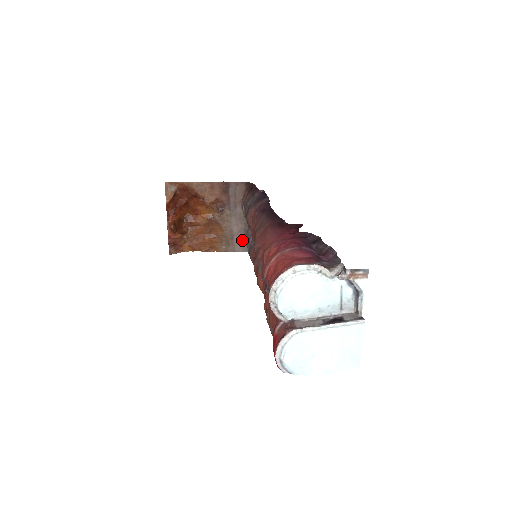
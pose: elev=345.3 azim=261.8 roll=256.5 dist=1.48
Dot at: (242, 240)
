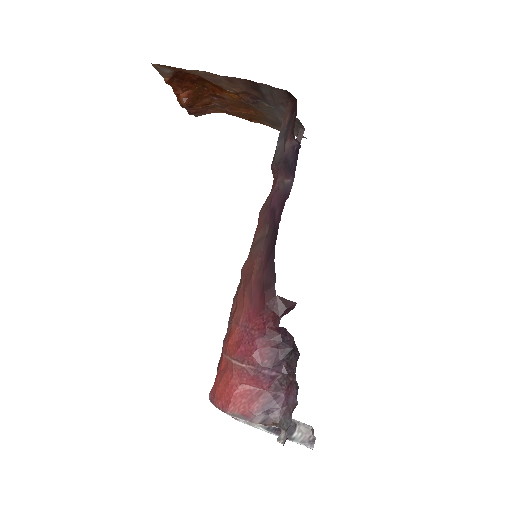
Dot at: (295, 129)
